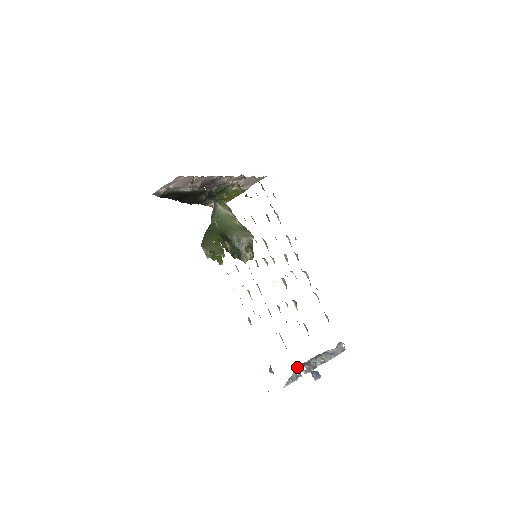
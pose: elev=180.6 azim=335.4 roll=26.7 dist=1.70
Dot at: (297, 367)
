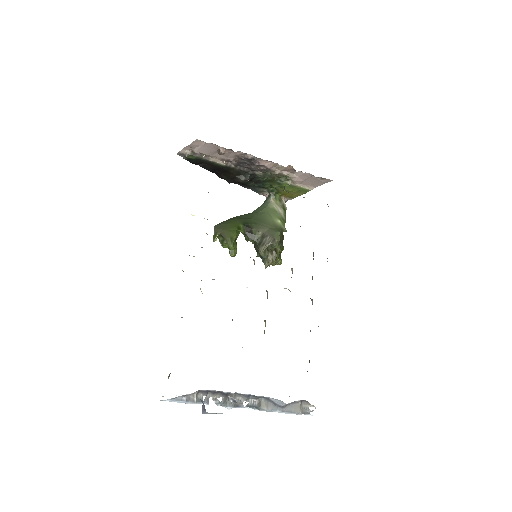
Dot at: (207, 390)
